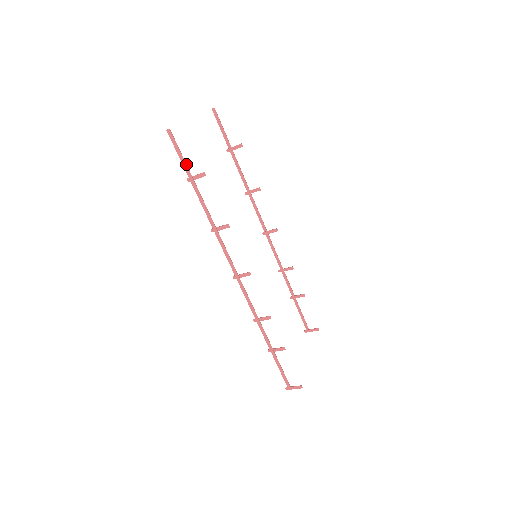
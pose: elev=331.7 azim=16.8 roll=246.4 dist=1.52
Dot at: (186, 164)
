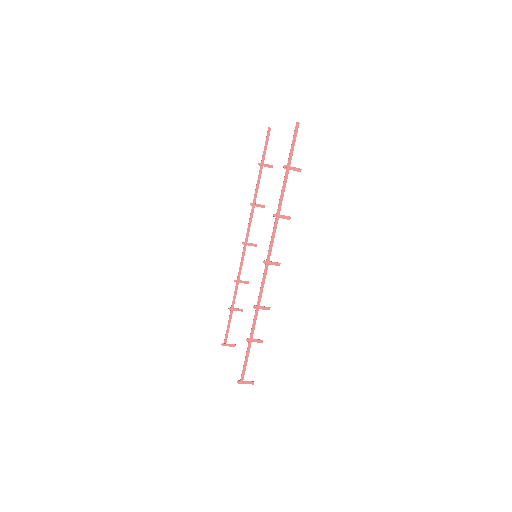
Dot at: (292, 155)
